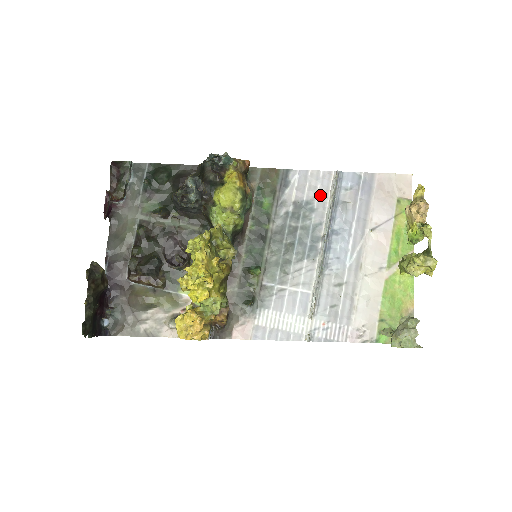
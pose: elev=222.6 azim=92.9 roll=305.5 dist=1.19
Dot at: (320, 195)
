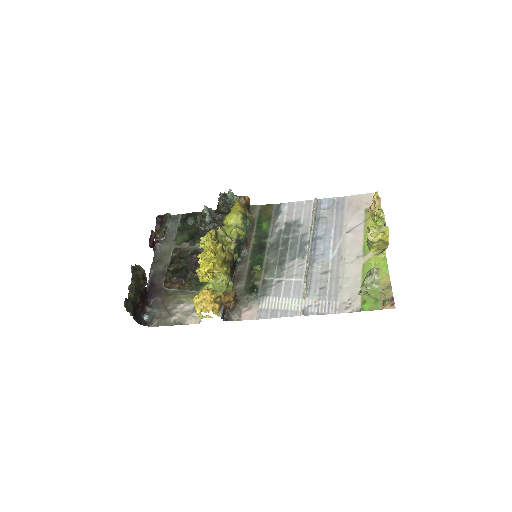
Dot at: (305, 215)
